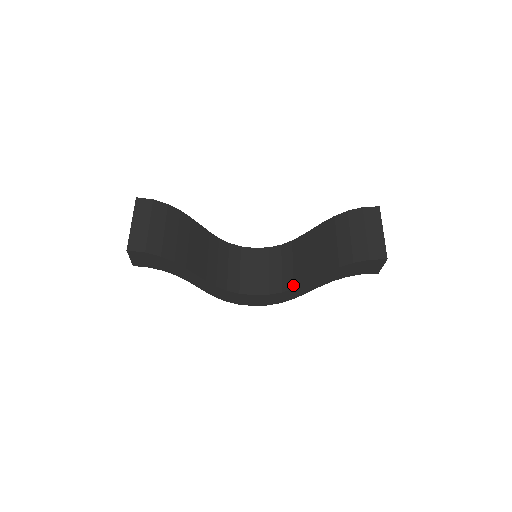
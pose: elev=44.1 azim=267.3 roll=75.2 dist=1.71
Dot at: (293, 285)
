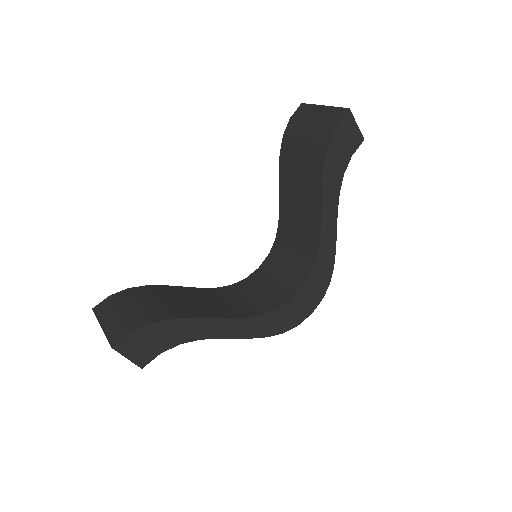
Dot at: (315, 243)
